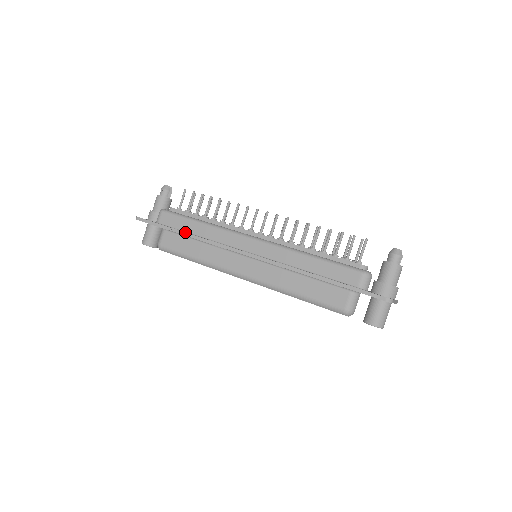
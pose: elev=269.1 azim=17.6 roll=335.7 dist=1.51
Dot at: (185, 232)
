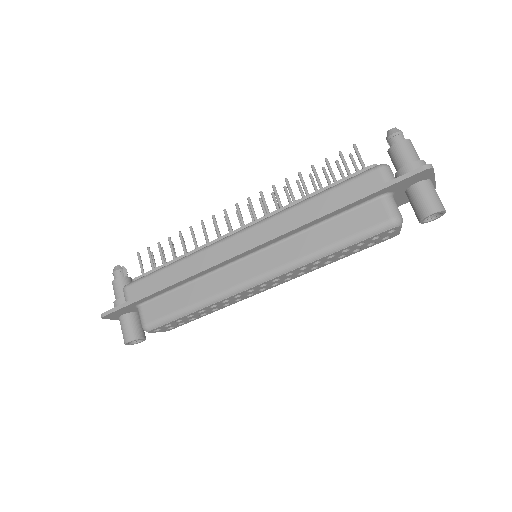
Dot at: (163, 285)
